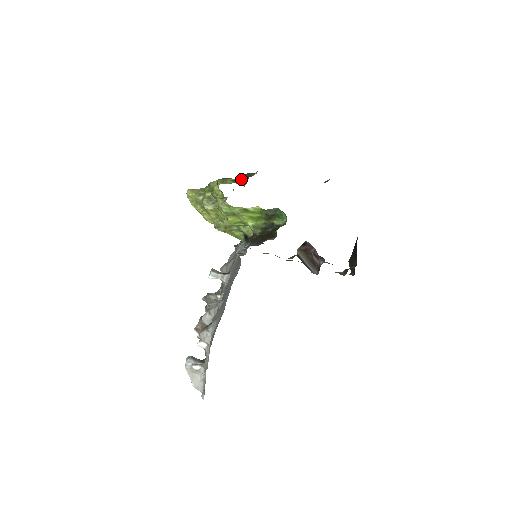
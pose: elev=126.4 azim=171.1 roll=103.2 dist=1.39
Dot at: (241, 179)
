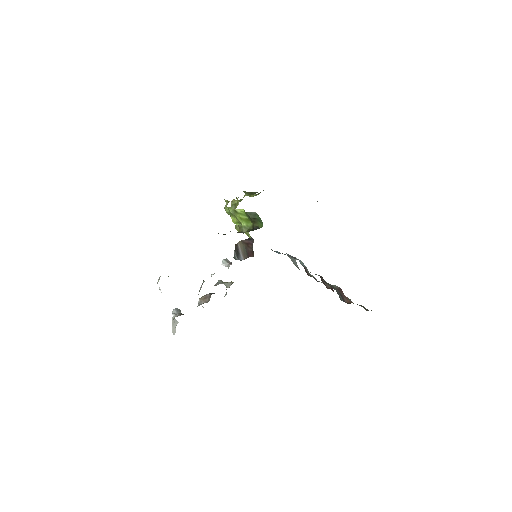
Dot at: (255, 192)
